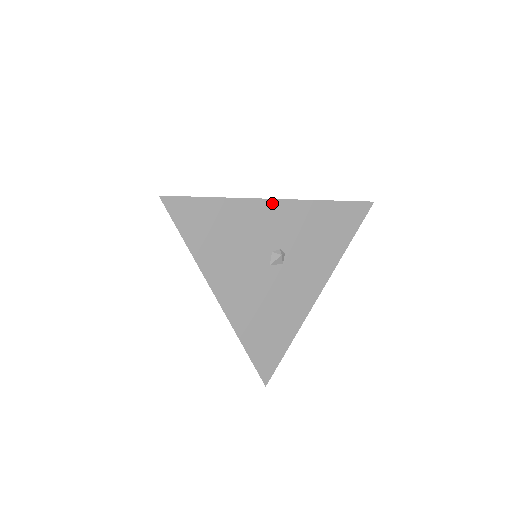
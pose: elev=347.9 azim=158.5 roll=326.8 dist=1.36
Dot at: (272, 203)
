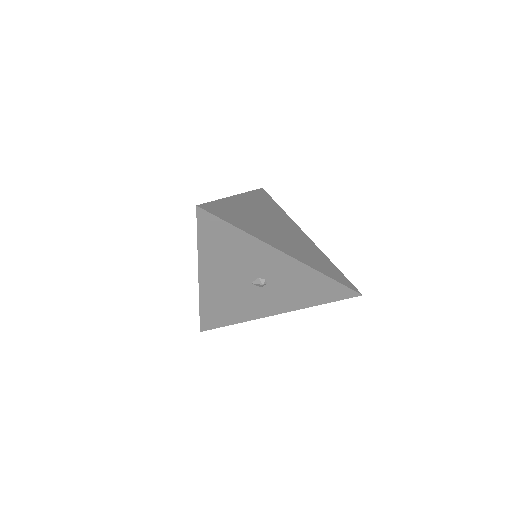
Dot at: (281, 254)
